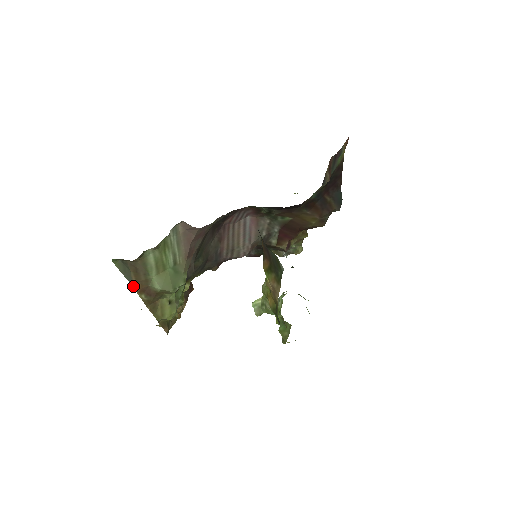
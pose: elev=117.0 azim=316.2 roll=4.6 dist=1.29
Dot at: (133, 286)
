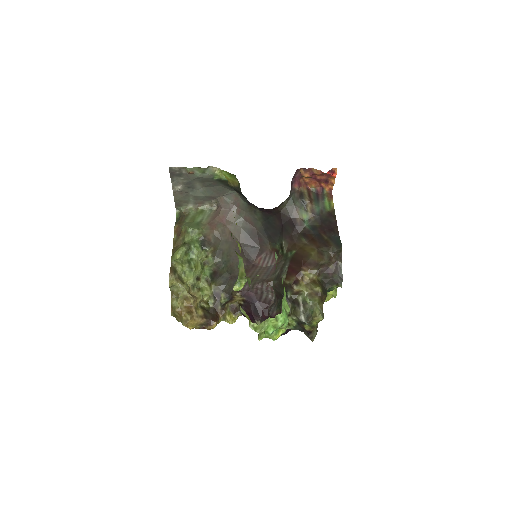
Dot at: (175, 227)
